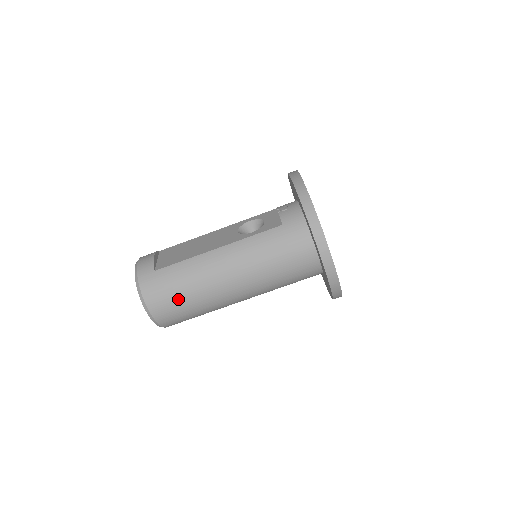
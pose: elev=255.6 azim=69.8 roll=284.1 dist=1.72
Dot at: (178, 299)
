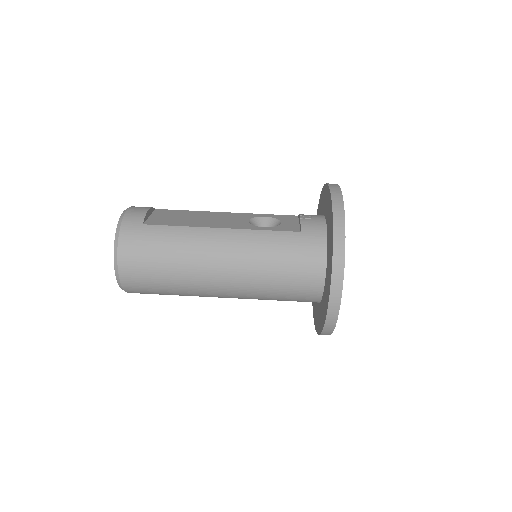
Dot at: (155, 265)
